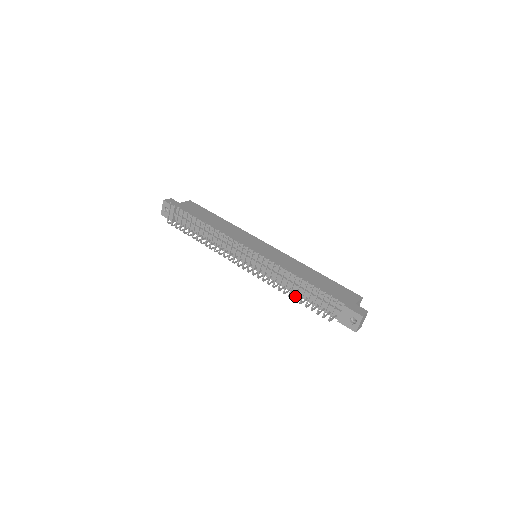
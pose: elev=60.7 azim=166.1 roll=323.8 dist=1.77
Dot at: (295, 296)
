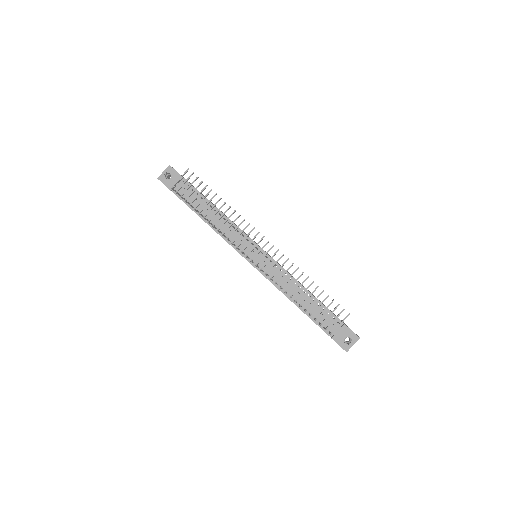
Dot at: (304, 301)
